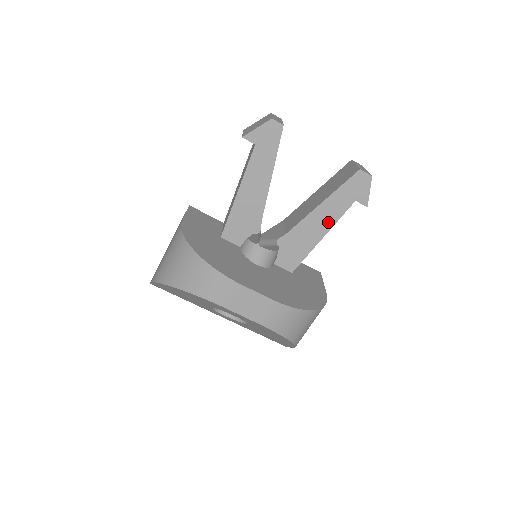
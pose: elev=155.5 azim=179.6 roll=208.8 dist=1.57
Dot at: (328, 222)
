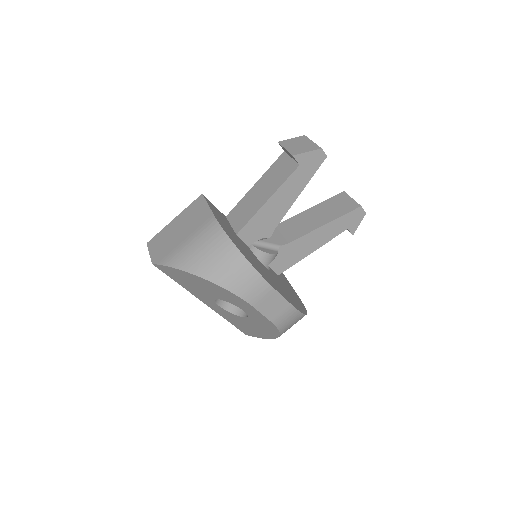
Dot at: (322, 240)
